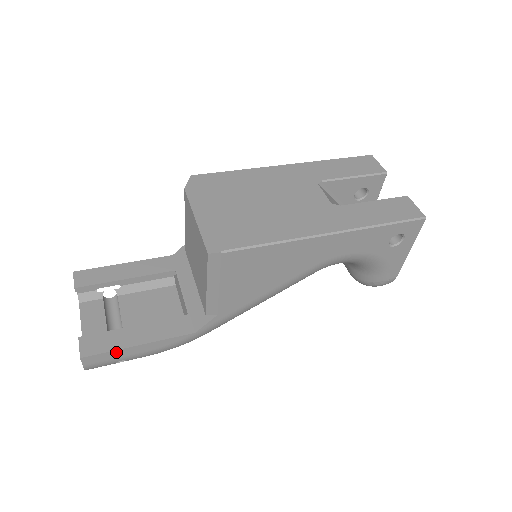
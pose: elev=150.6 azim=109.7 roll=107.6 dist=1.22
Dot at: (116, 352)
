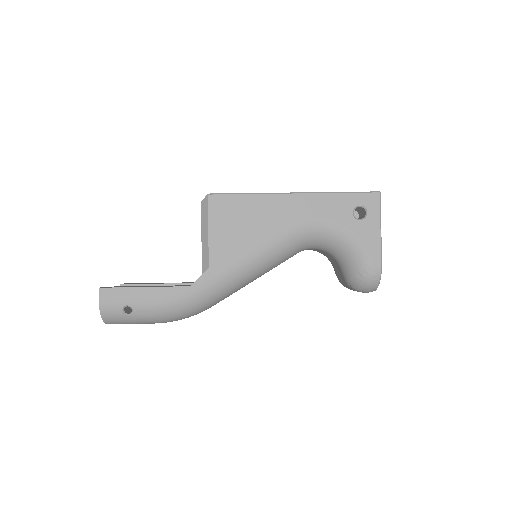
Dot at: (126, 290)
